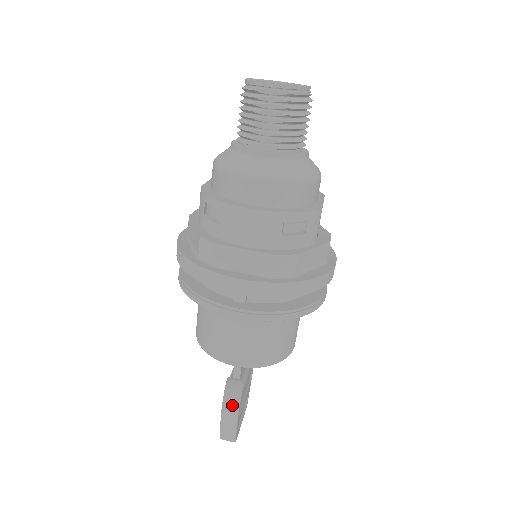
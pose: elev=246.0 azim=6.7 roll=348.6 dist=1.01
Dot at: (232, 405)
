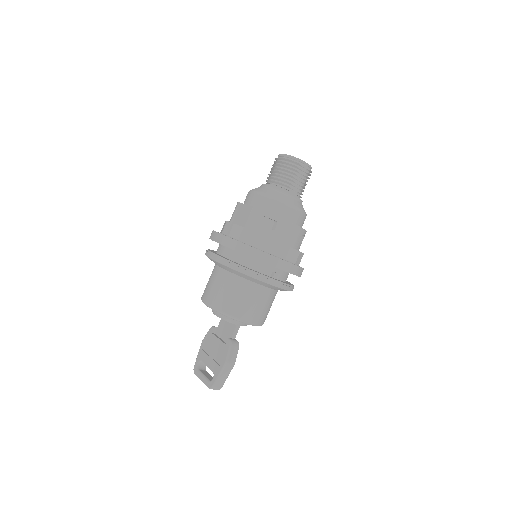
Dot at: (233, 357)
